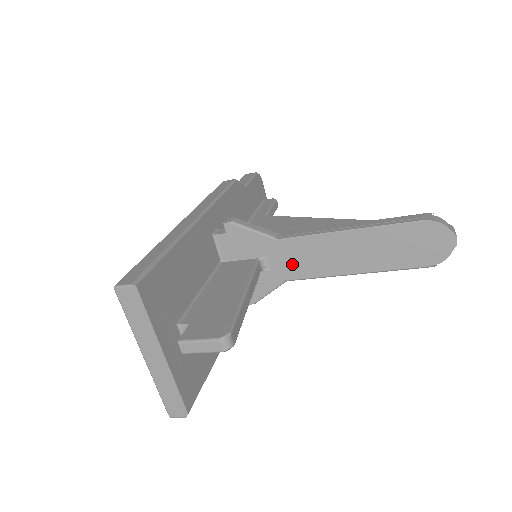
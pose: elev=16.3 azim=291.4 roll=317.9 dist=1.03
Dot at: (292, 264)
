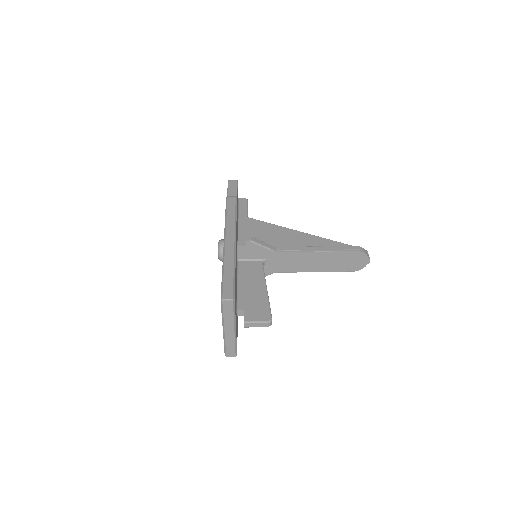
Dot at: (281, 265)
